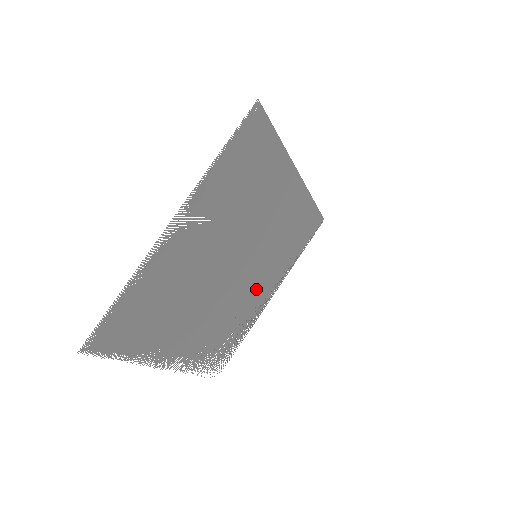
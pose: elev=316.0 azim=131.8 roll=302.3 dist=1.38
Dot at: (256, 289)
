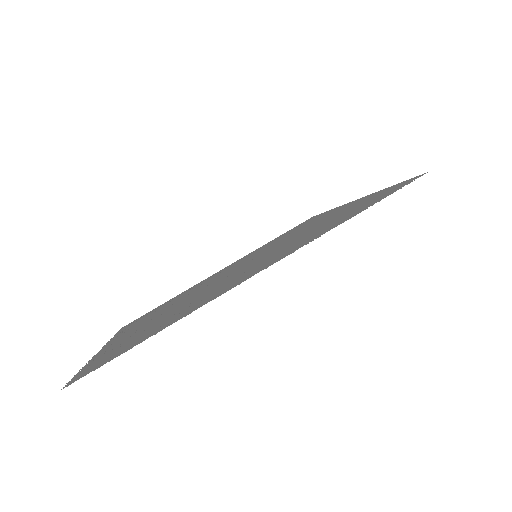
Dot at: occluded
